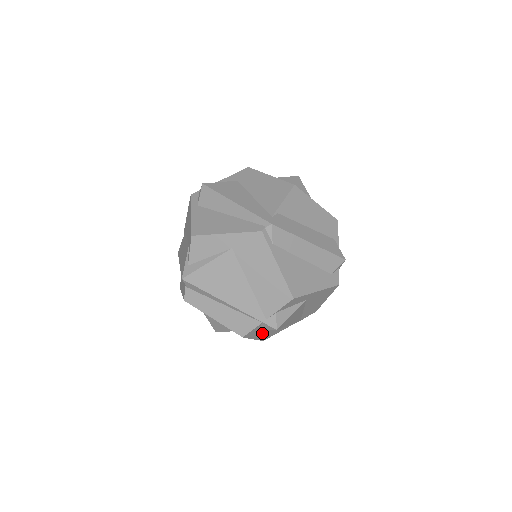
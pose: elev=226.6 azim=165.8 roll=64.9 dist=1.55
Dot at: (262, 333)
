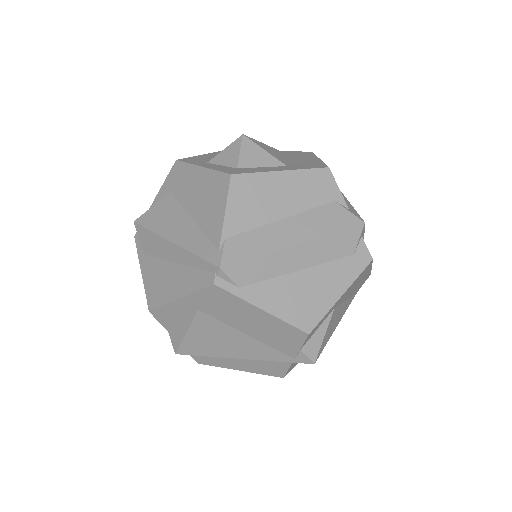
Dot at: occluded
